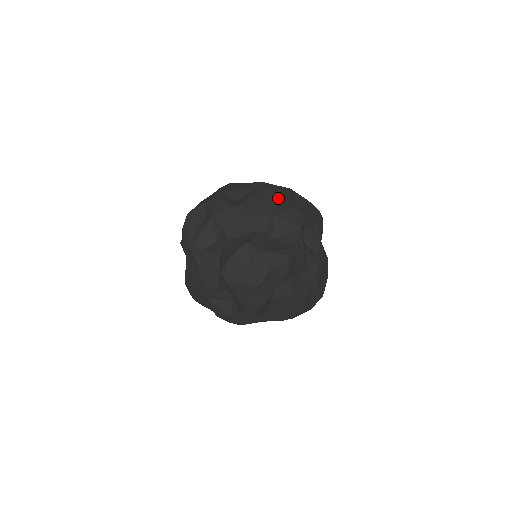
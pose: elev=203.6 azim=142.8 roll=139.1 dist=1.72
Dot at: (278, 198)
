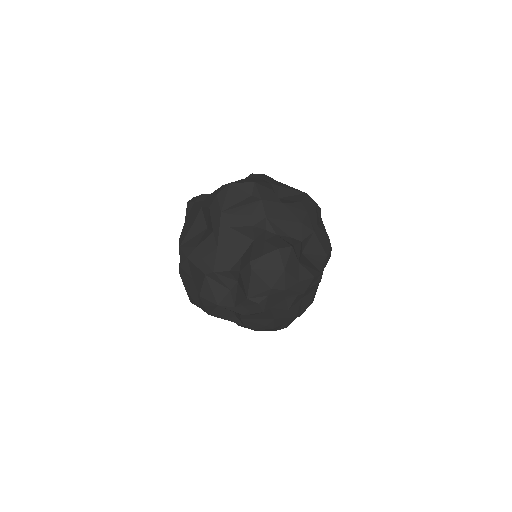
Dot at: (318, 217)
